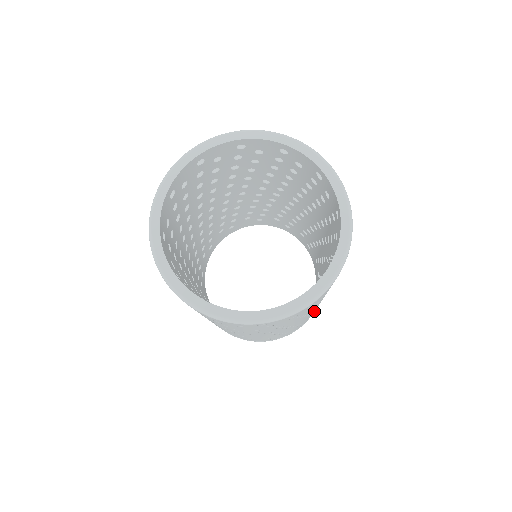
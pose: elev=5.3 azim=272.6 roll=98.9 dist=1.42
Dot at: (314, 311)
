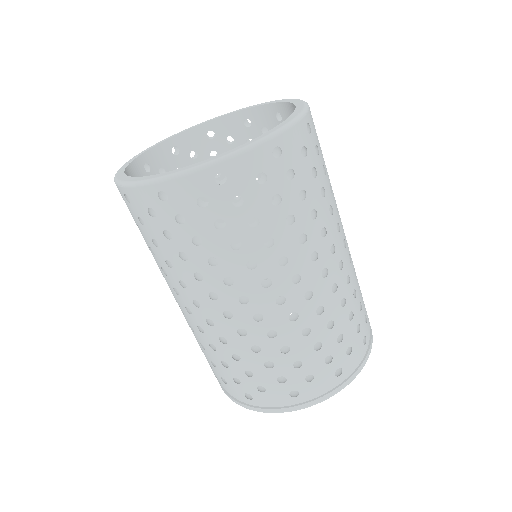
Dot at: (356, 331)
